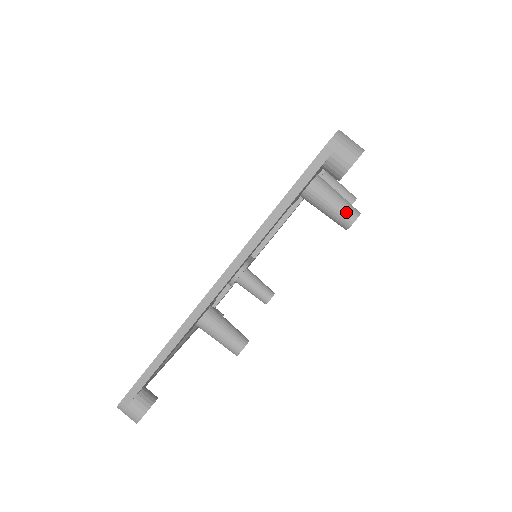
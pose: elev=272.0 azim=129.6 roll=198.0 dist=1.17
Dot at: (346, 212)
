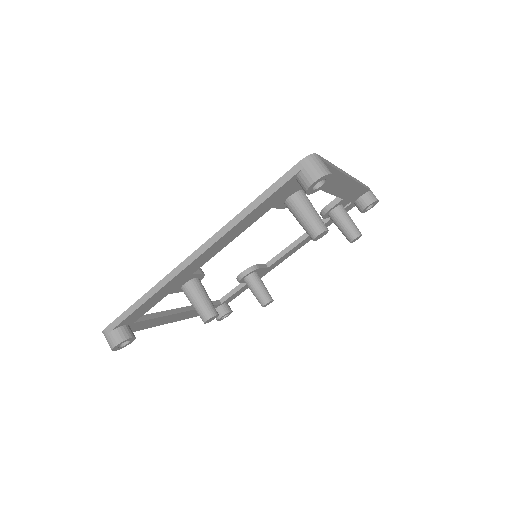
Dot at: (314, 225)
